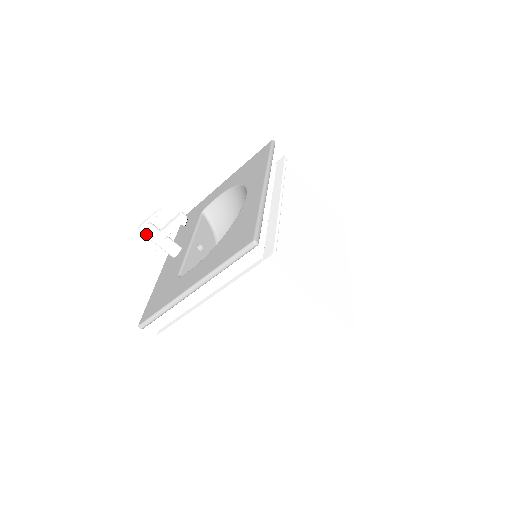
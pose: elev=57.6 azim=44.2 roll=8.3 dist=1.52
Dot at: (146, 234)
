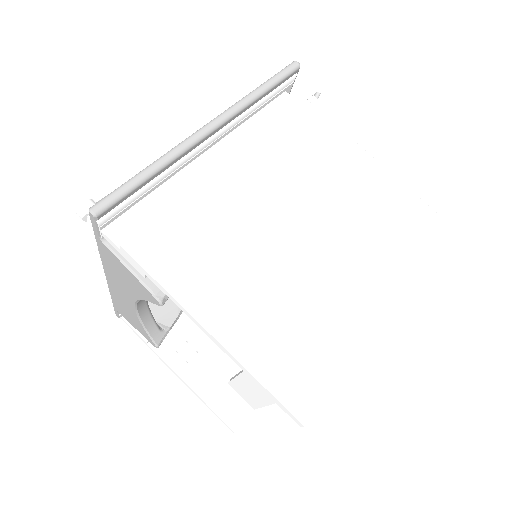
Dot at: occluded
